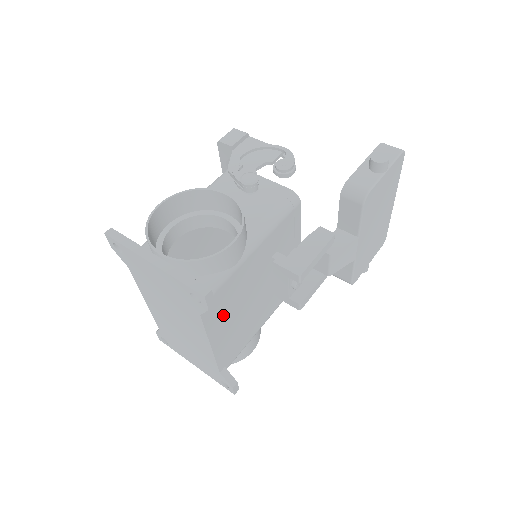
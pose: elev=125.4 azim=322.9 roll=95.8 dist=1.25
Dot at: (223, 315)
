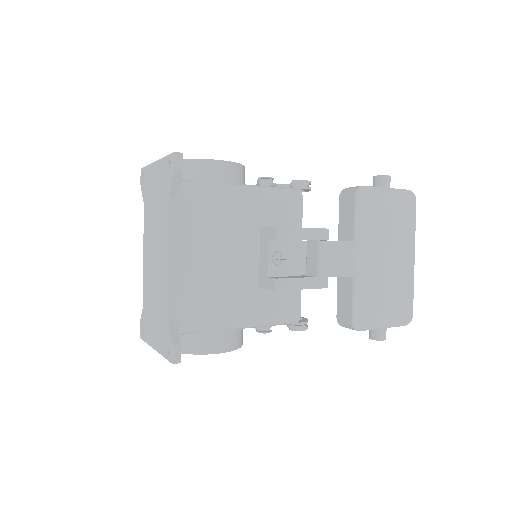
Dot at: (192, 232)
